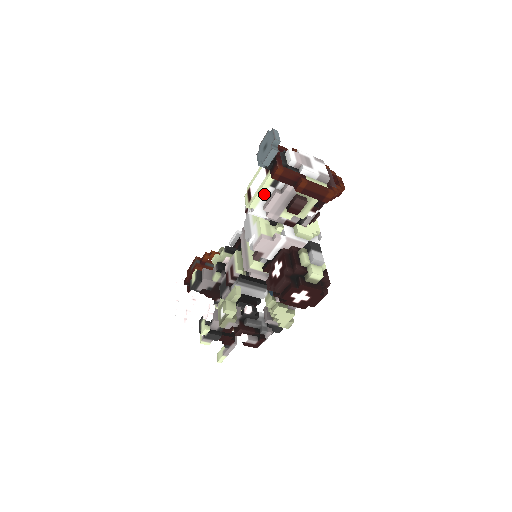
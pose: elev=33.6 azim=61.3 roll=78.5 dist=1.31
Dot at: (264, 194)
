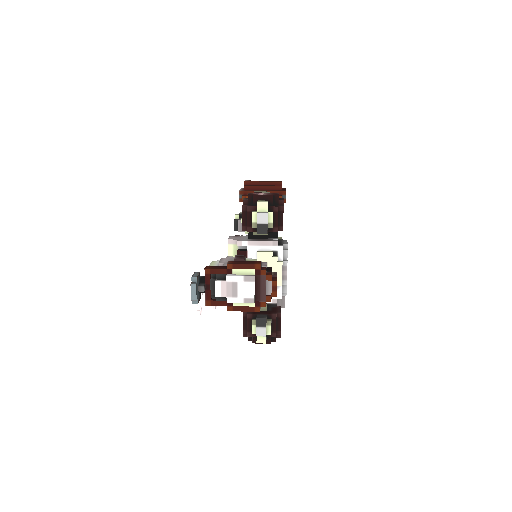
Dot at: occluded
